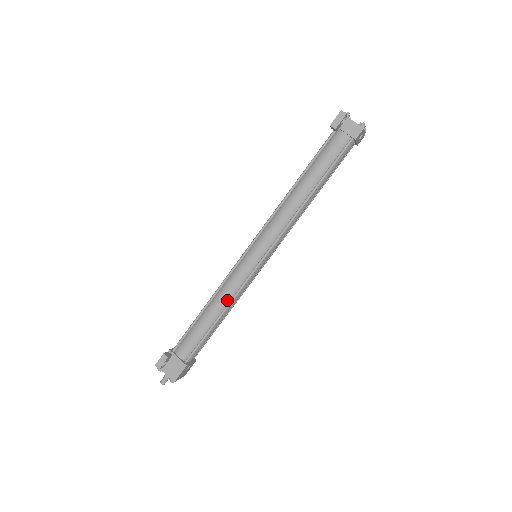
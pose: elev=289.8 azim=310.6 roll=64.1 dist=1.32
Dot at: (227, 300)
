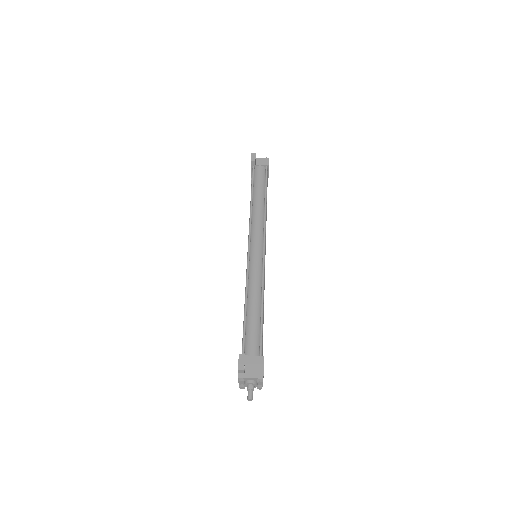
Dot at: (259, 289)
